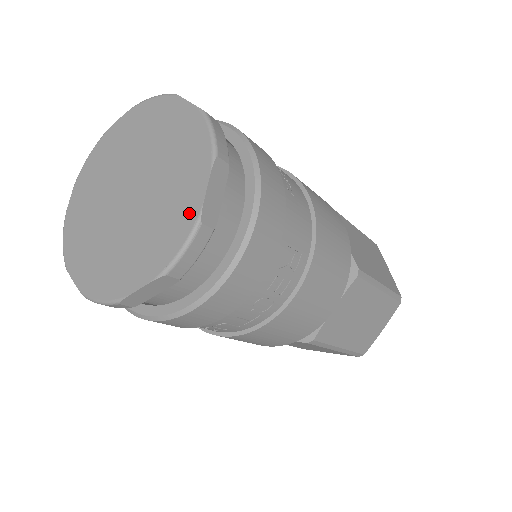
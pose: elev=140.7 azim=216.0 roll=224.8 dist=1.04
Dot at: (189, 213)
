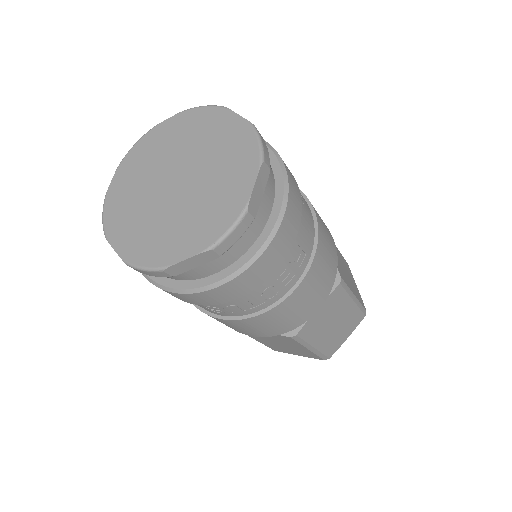
Dot at: (237, 202)
